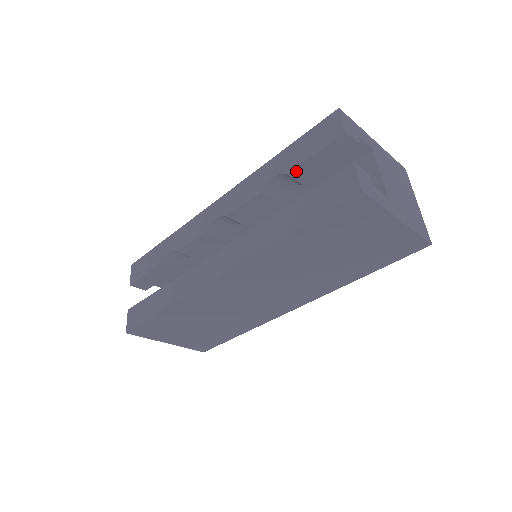
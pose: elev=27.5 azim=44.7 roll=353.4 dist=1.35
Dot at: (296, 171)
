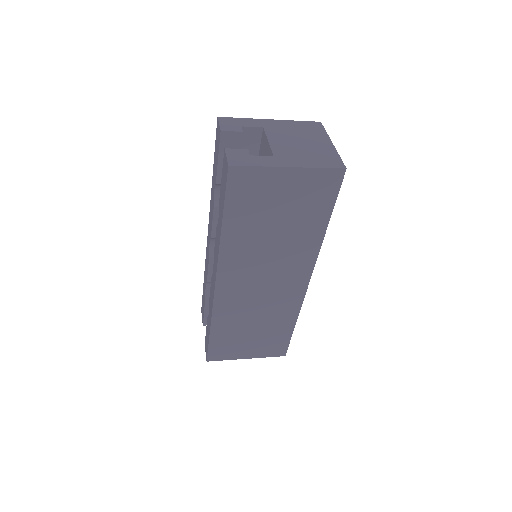
Dot at: (220, 178)
